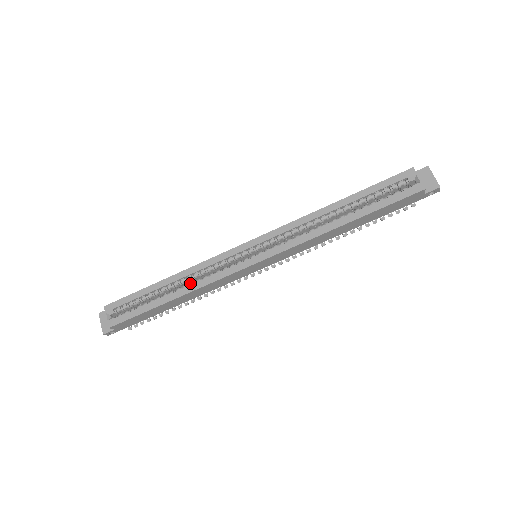
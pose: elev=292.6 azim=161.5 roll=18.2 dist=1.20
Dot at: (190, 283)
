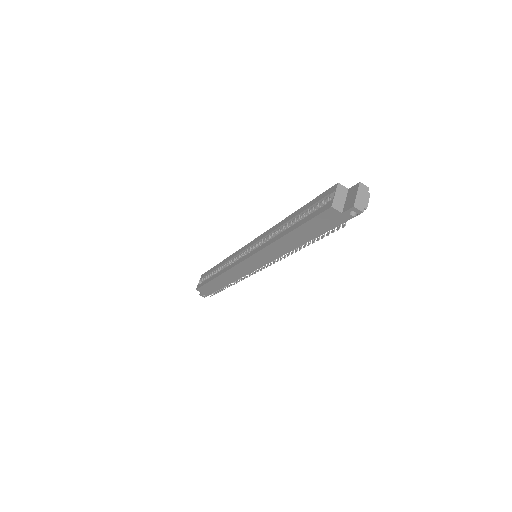
Dot at: occluded
